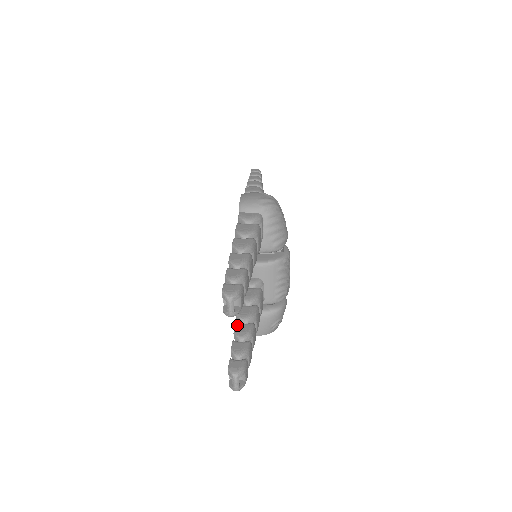
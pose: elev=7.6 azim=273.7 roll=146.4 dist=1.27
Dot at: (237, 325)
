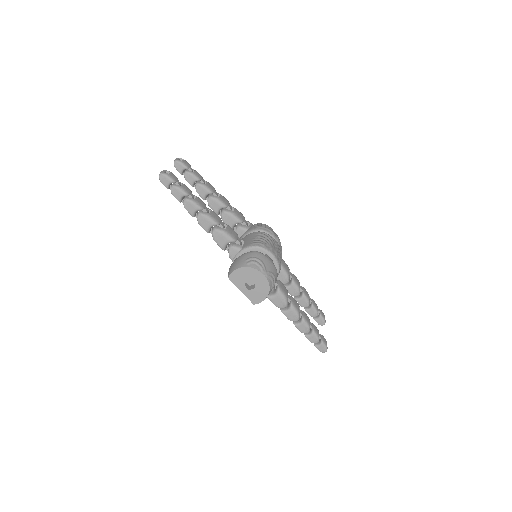
Dot at: occluded
